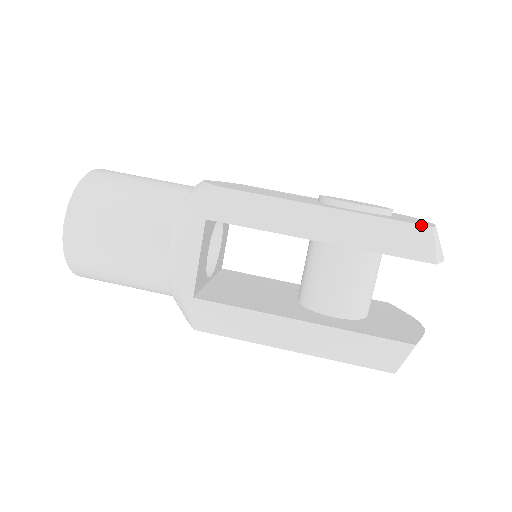
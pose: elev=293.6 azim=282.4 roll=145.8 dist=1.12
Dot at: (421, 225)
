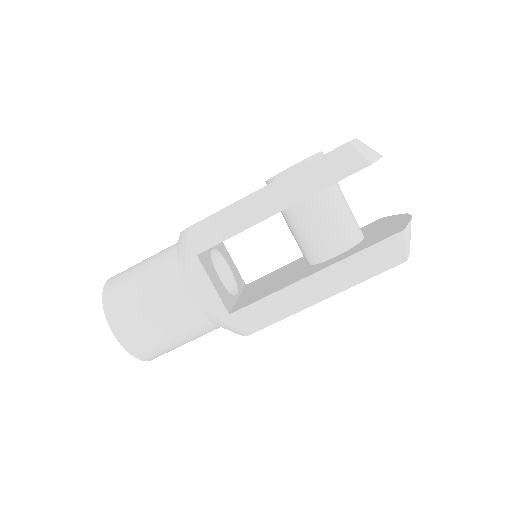
Dot at: (339, 147)
